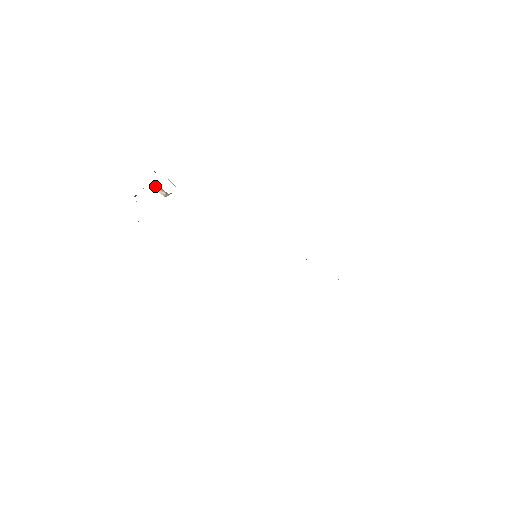
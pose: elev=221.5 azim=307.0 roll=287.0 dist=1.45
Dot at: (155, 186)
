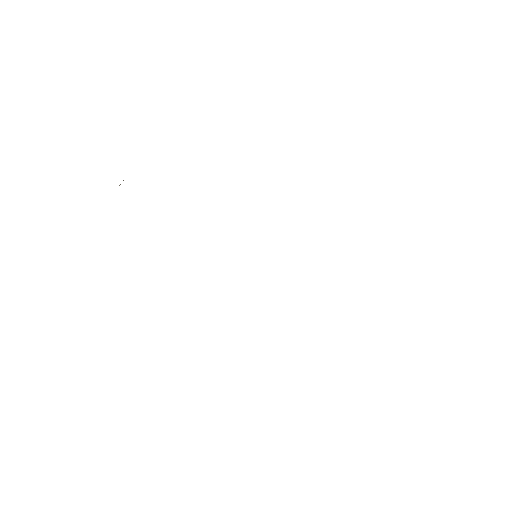
Dot at: occluded
